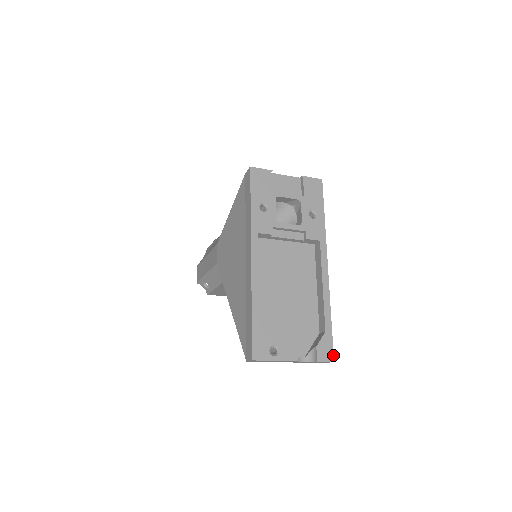
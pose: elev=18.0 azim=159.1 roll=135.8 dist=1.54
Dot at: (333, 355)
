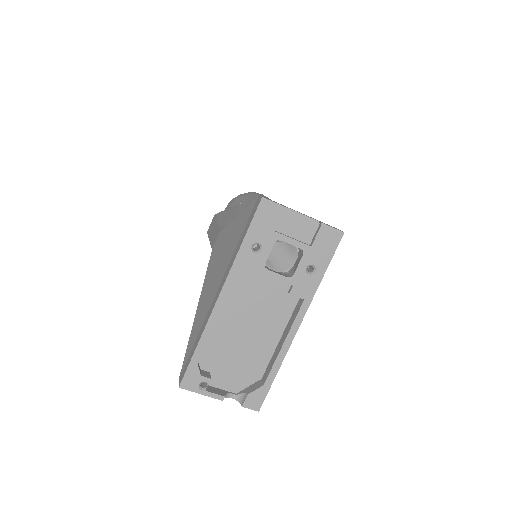
Dot at: occluded
